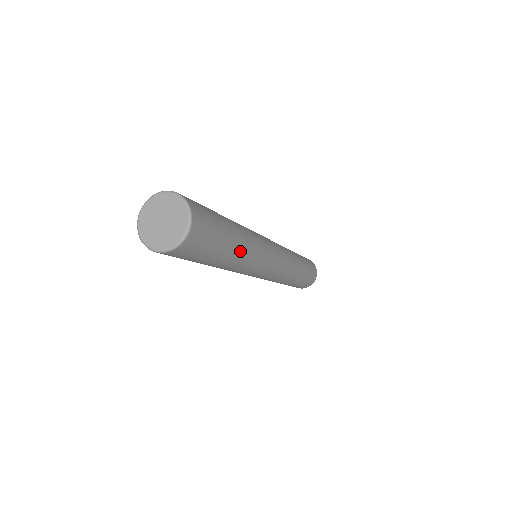
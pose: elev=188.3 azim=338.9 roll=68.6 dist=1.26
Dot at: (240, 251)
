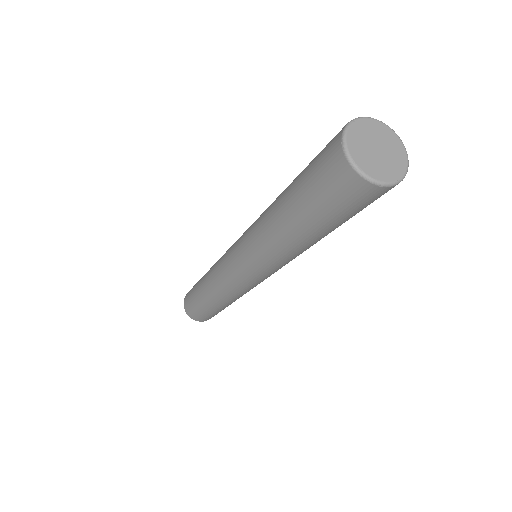
Dot at: (311, 243)
